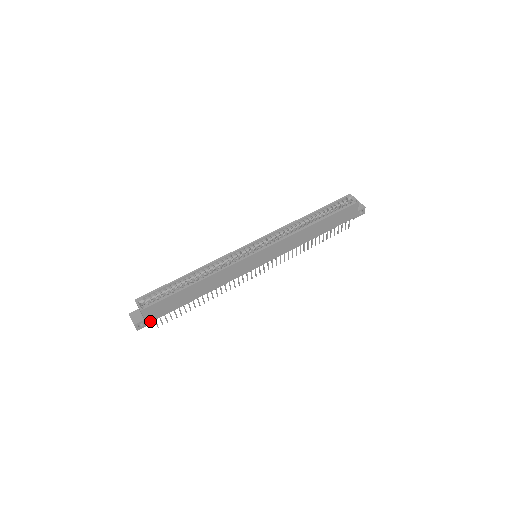
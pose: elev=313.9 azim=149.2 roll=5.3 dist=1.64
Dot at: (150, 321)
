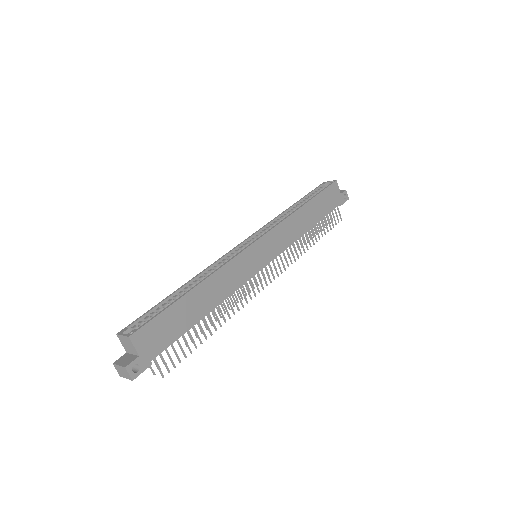
Dot at: (148, 360)
